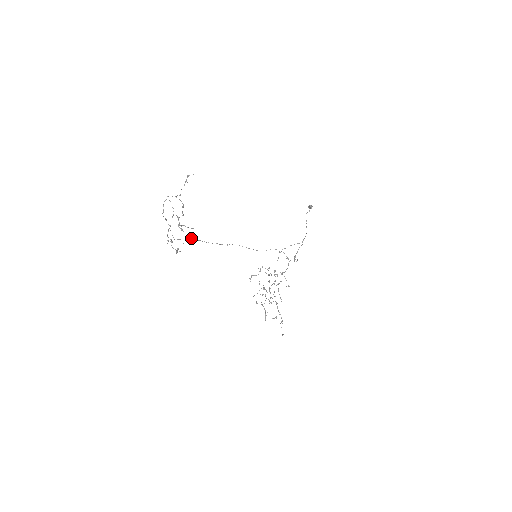
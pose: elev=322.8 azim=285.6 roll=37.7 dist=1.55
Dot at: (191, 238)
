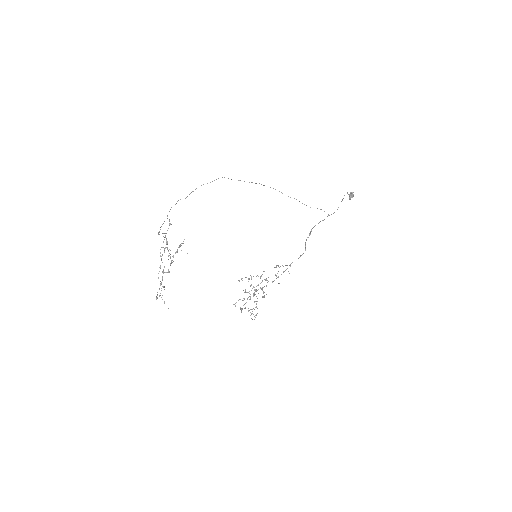
Dot at: occluded
